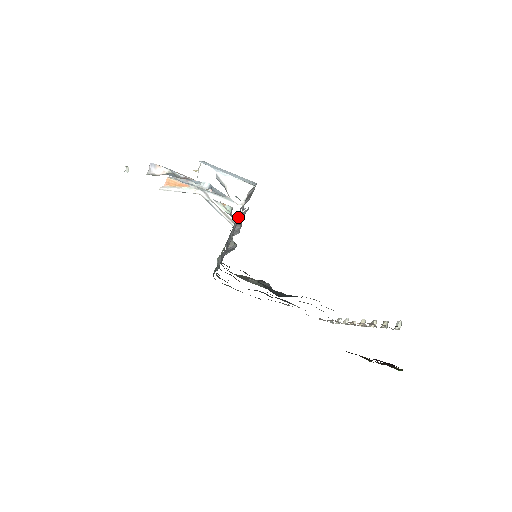
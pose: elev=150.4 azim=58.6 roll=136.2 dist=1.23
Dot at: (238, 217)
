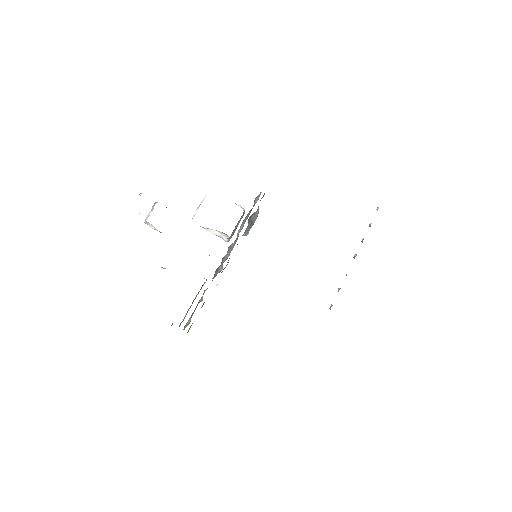
Dot at: occluded
